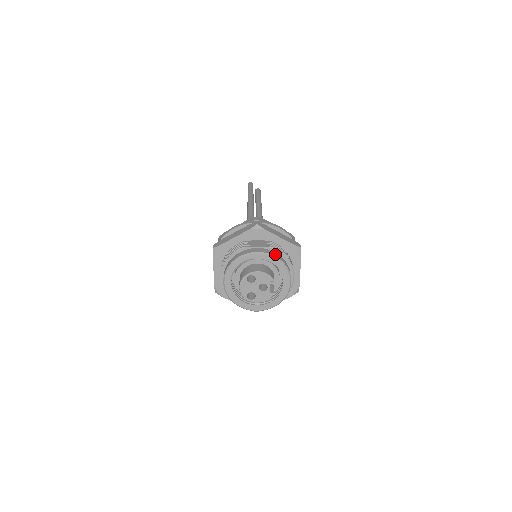
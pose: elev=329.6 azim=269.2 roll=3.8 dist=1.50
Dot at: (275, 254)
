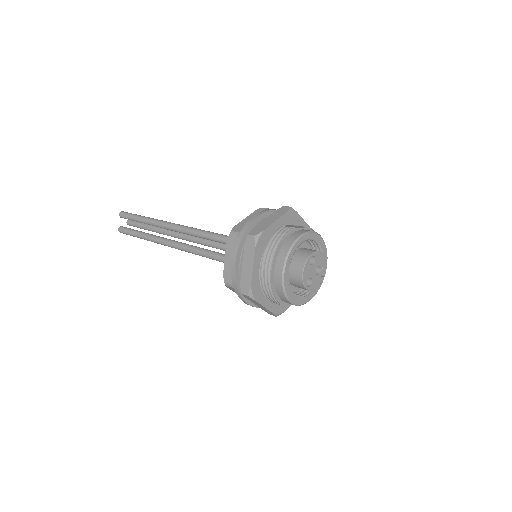
Dot at: occluded
